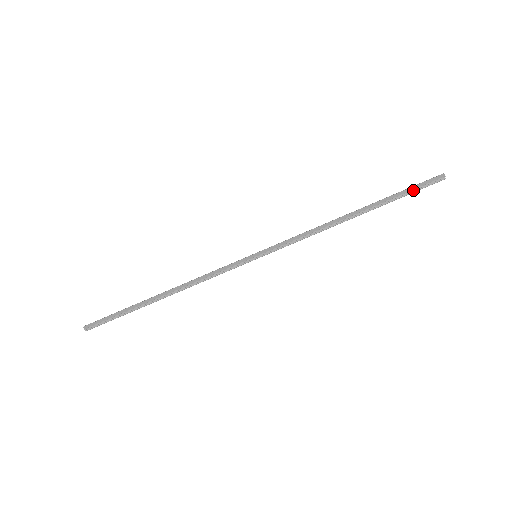
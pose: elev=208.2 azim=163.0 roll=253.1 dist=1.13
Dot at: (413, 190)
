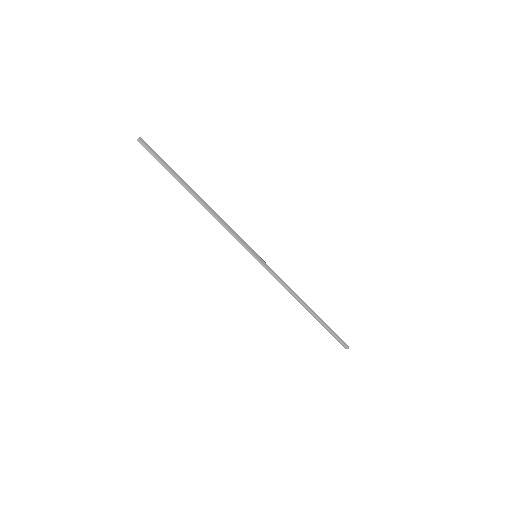
Dot at: (335, 335)
